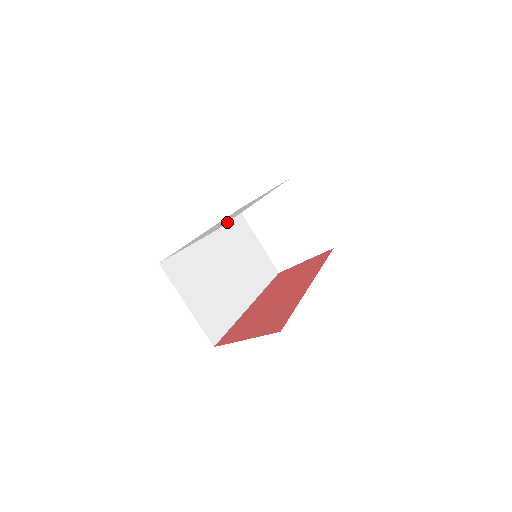
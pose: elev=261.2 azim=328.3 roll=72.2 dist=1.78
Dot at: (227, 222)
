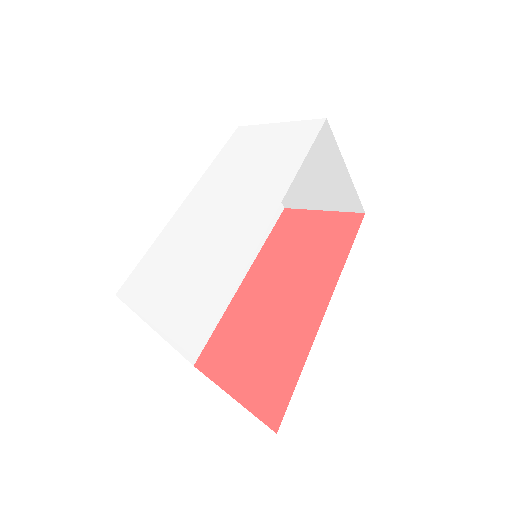
Dot at: occluded
